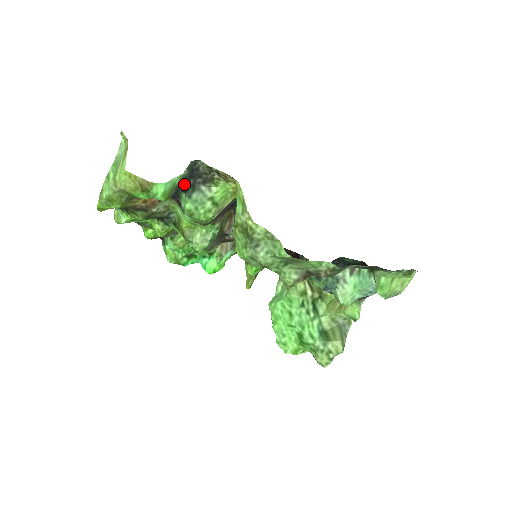
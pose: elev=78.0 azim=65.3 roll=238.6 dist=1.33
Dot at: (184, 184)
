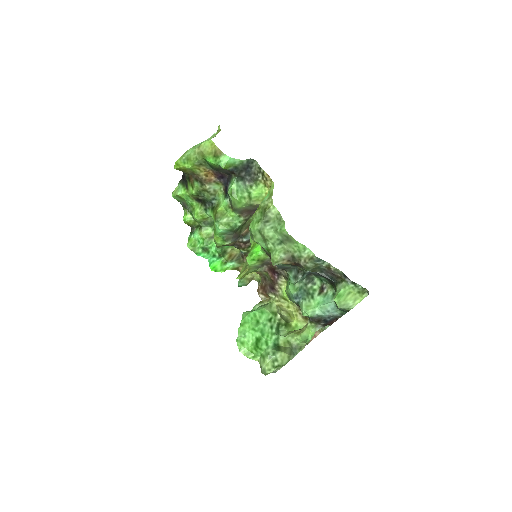
Dot at: (239, 169)
